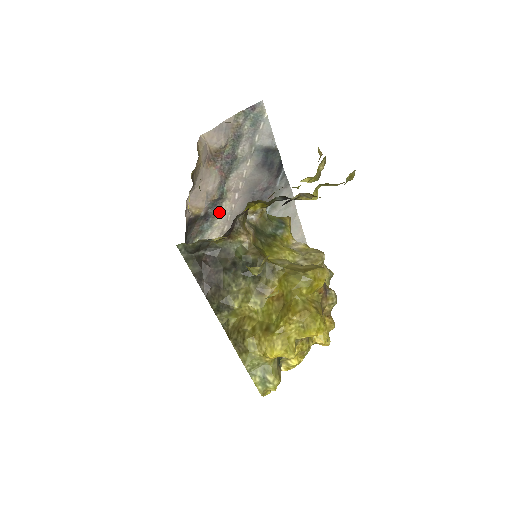
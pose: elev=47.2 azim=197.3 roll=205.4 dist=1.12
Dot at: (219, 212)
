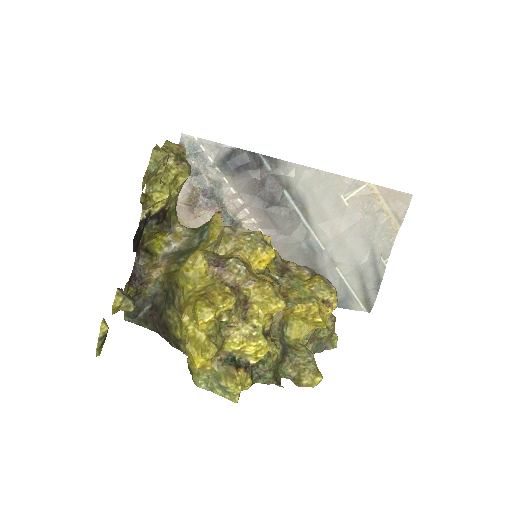
Dot at: occluded
